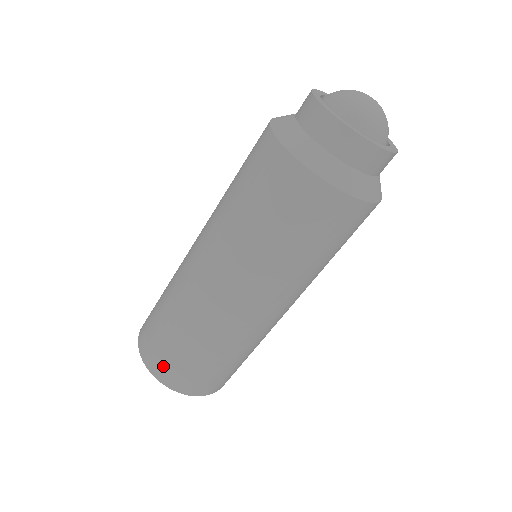
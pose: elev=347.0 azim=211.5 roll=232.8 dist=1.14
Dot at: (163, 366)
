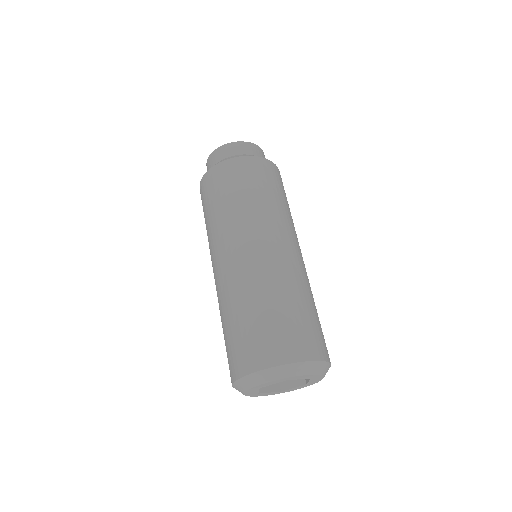
Dot at: (262, 349)
